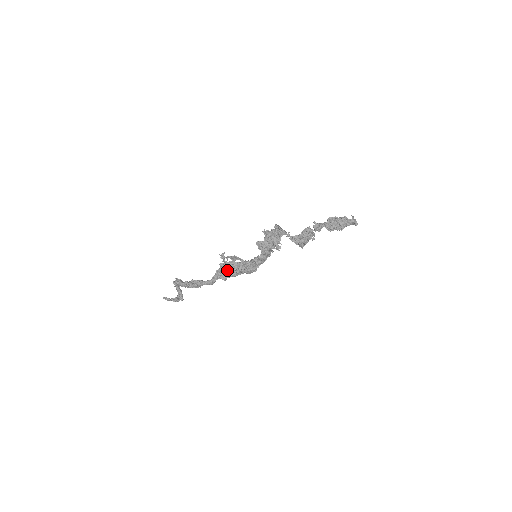
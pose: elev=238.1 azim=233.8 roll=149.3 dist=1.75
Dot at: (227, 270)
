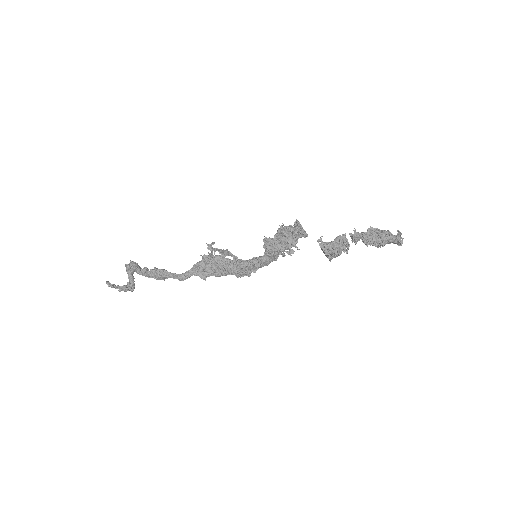
Dot at: (210, 266)
